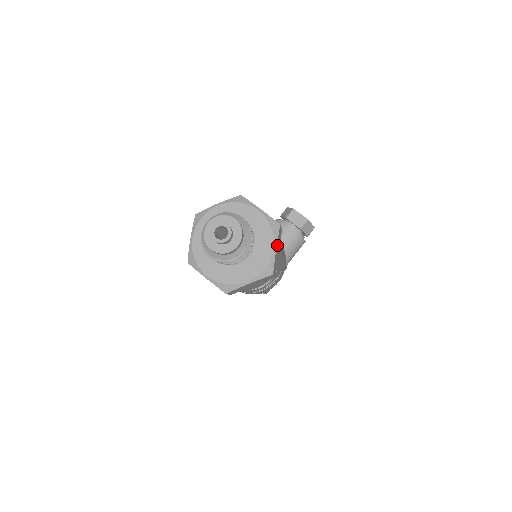
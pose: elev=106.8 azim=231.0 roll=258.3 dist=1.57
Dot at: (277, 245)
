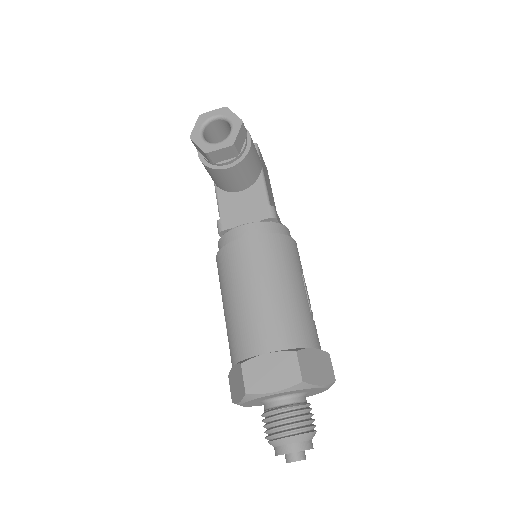
Dot at: (316, 379)
